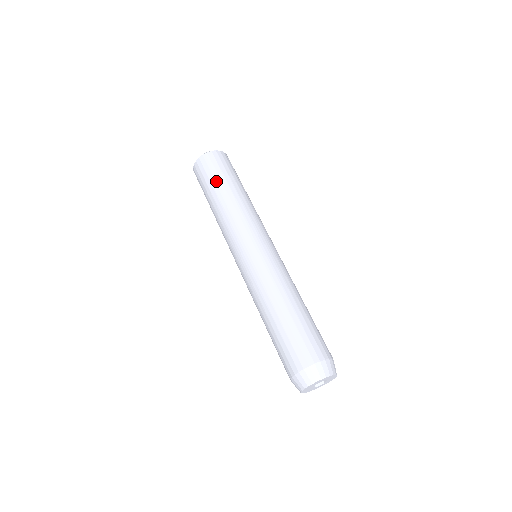
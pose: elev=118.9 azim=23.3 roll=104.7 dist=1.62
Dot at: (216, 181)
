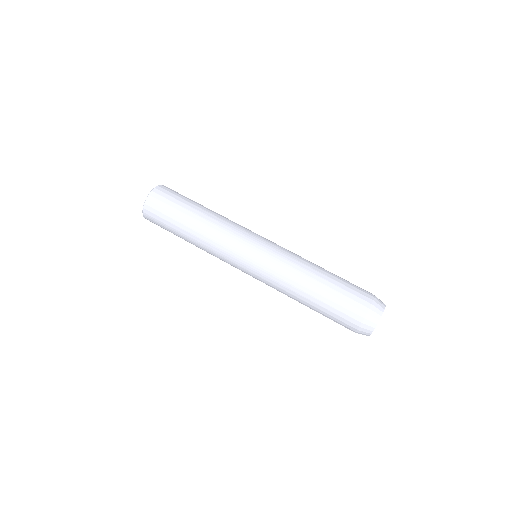
Dot at: (173, 232)
